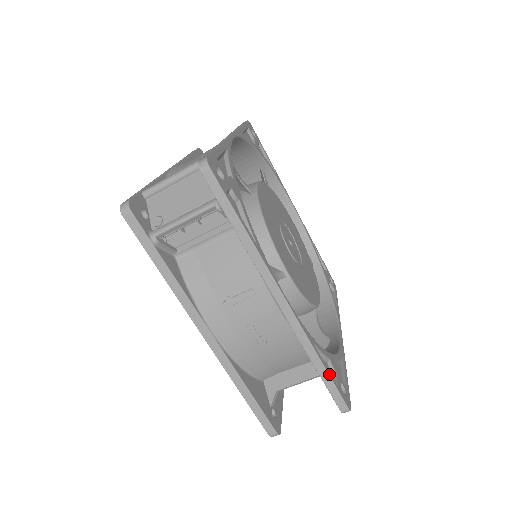
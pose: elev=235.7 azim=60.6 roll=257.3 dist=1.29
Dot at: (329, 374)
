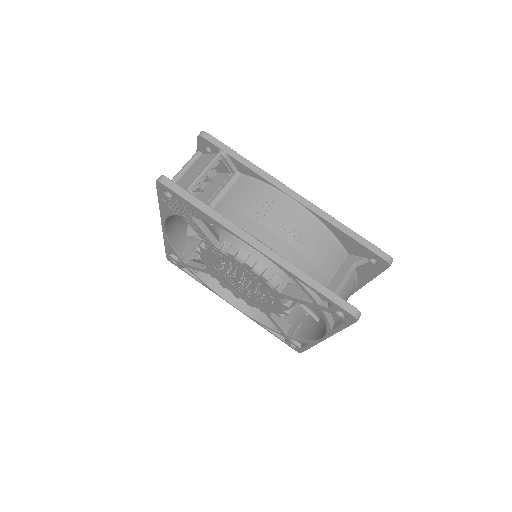
Dot at: (358, 234)
